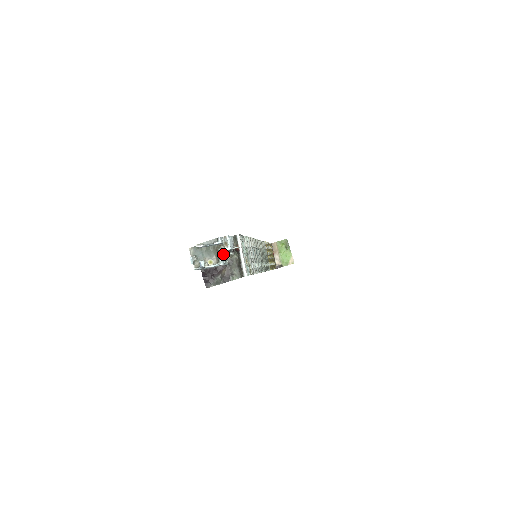
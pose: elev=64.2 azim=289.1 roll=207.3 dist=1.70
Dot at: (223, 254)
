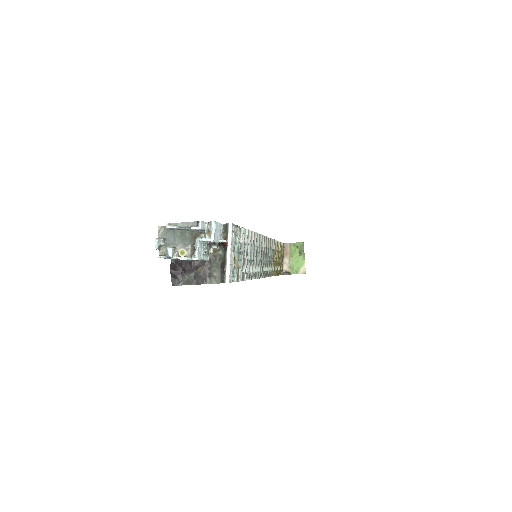
Dot at: (203, 245)
